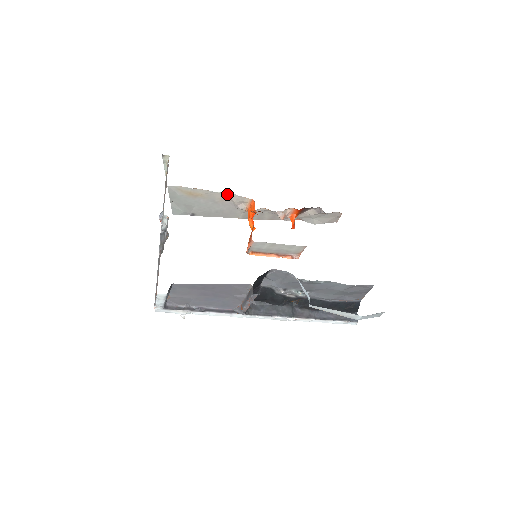
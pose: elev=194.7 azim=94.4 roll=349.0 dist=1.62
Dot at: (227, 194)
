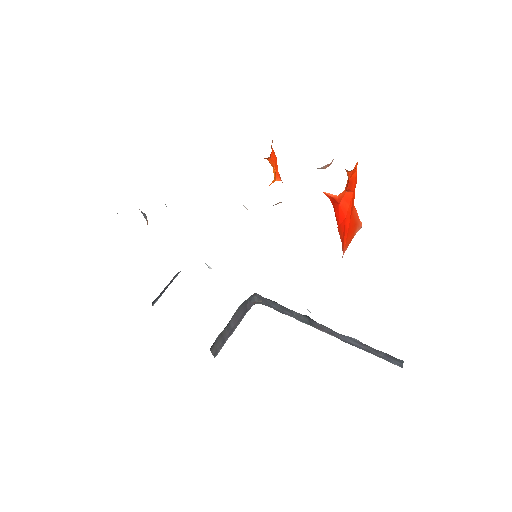
Dot at: occluded
